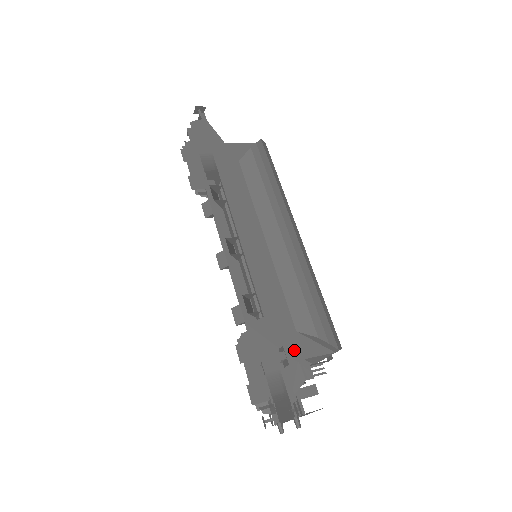
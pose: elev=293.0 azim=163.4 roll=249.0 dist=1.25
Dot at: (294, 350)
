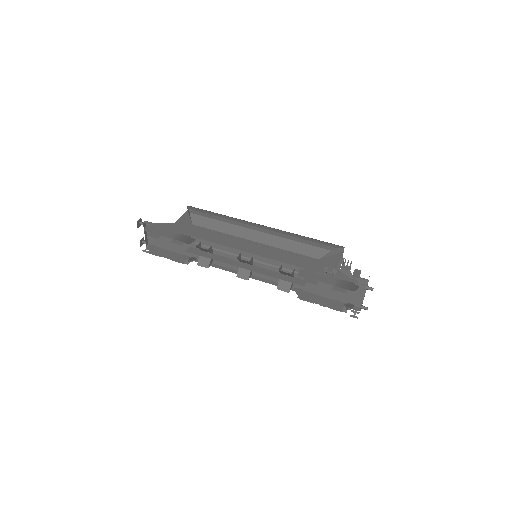
Dot at: (329, 266)
